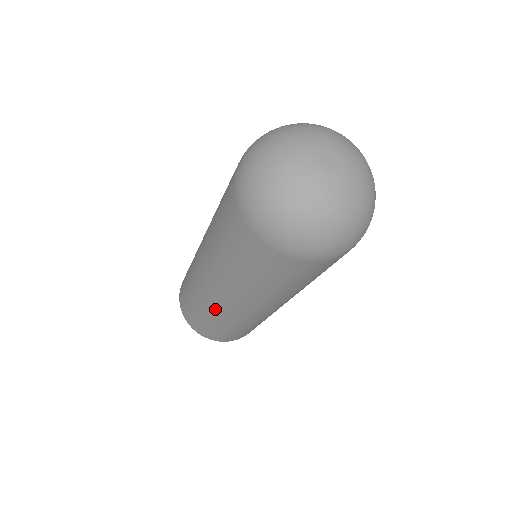
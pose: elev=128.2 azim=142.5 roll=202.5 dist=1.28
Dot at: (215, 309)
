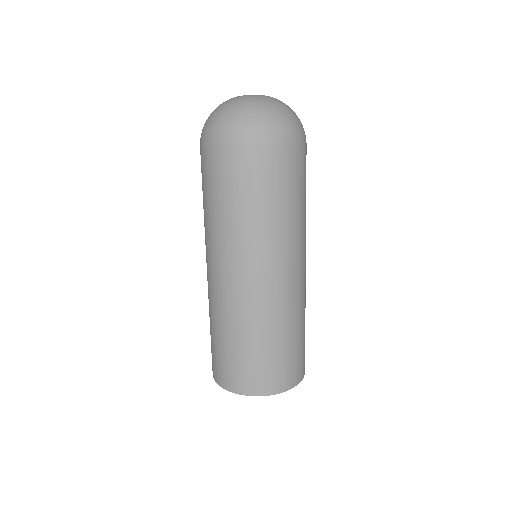
Dot at: (208, 296)
